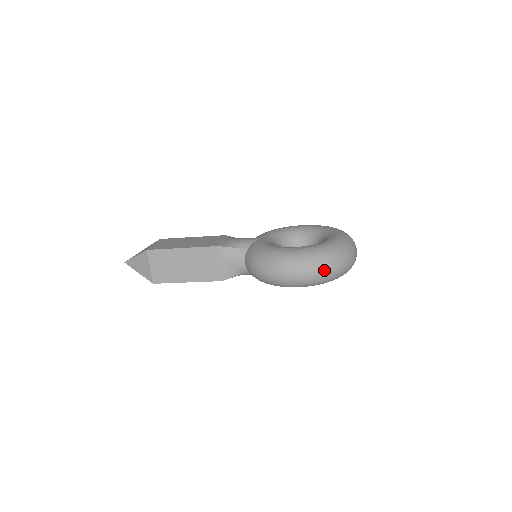
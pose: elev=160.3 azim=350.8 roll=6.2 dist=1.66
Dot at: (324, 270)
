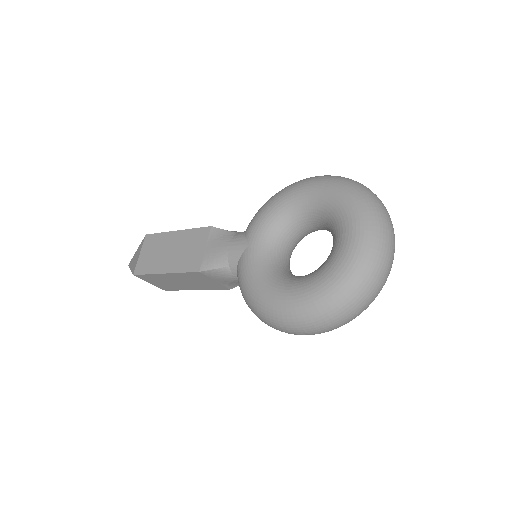
Dot at: (334, 325)
